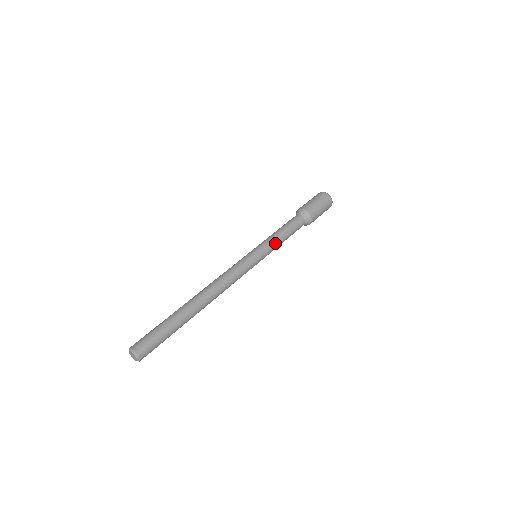
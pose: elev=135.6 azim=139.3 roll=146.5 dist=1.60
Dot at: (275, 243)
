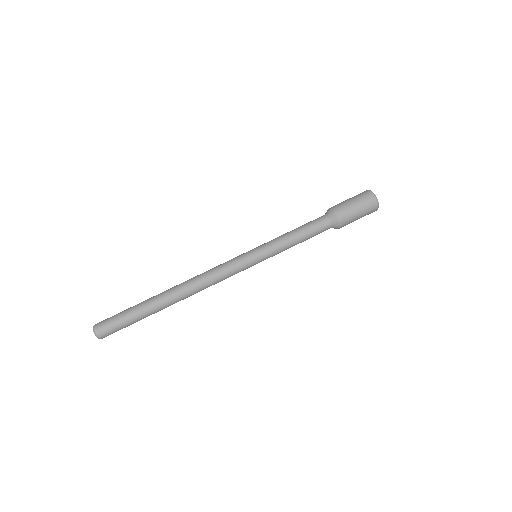
Dot at: (282, 247)
